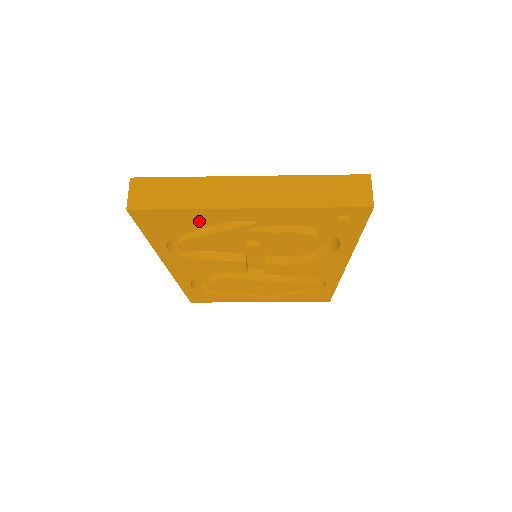
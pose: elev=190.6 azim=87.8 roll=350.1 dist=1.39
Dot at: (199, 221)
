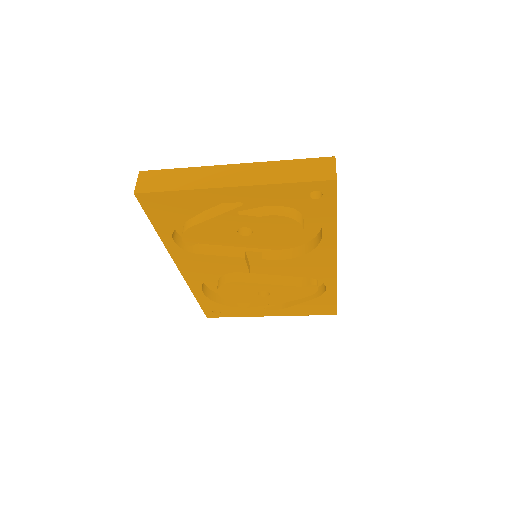
Dot at: (194, 205)
